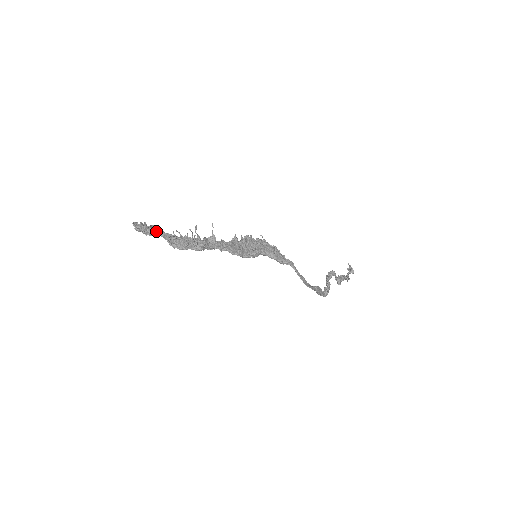
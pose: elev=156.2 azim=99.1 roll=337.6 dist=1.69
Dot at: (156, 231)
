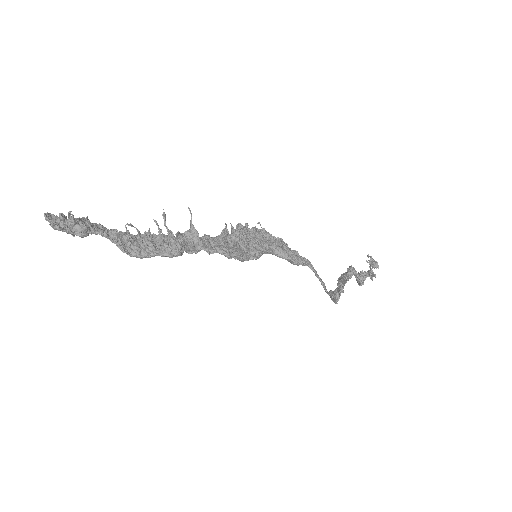
Dot at: (92, 227)
